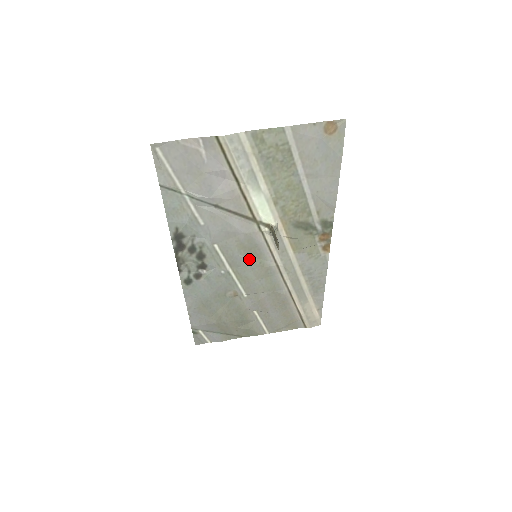
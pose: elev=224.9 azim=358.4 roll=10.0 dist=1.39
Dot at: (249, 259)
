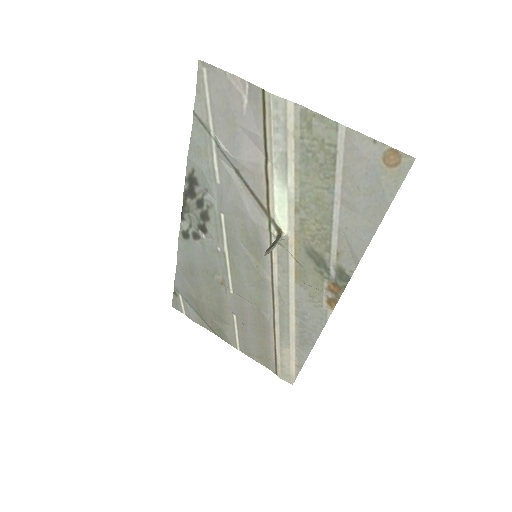
Dot at: (248, 254)
